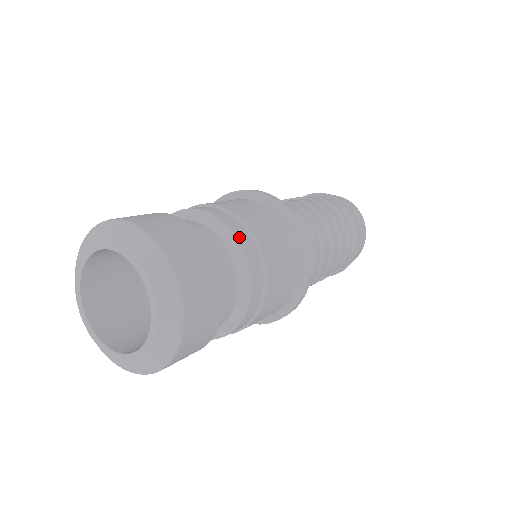
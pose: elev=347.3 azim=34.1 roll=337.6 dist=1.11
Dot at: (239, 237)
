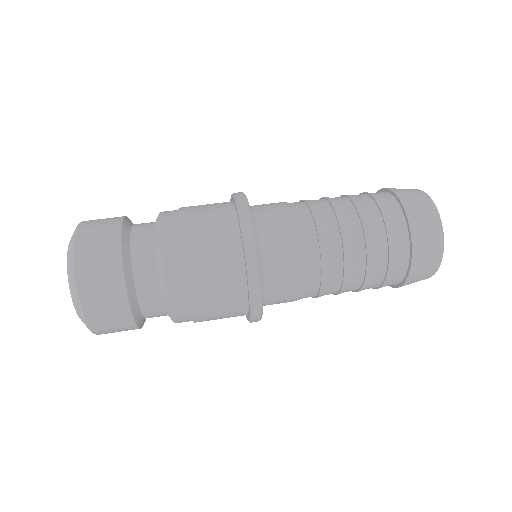
Dot at: (164, 241)
